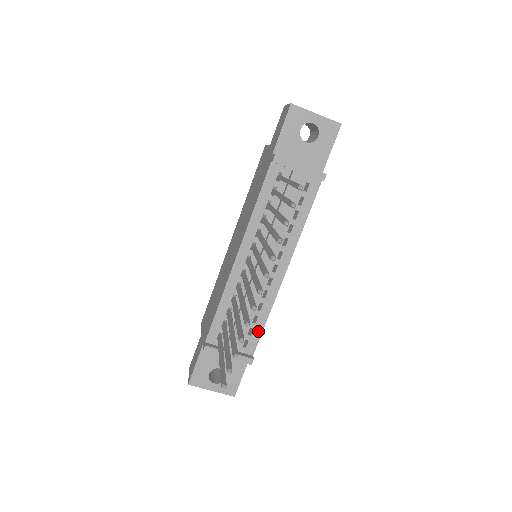
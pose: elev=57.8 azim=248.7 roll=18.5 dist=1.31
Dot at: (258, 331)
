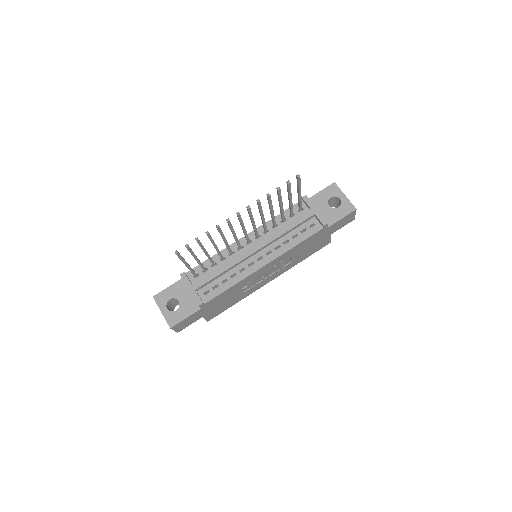
Dot at: (220, 290)
